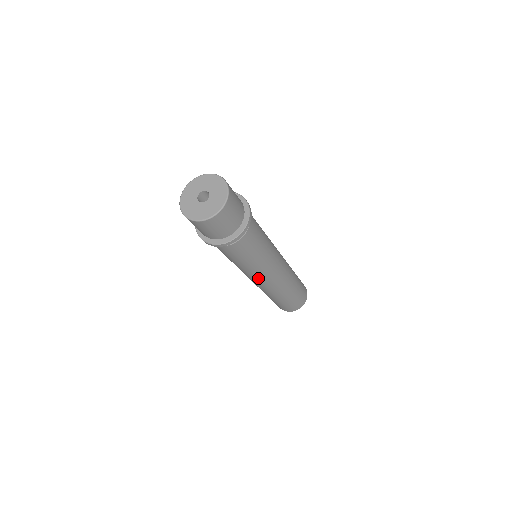
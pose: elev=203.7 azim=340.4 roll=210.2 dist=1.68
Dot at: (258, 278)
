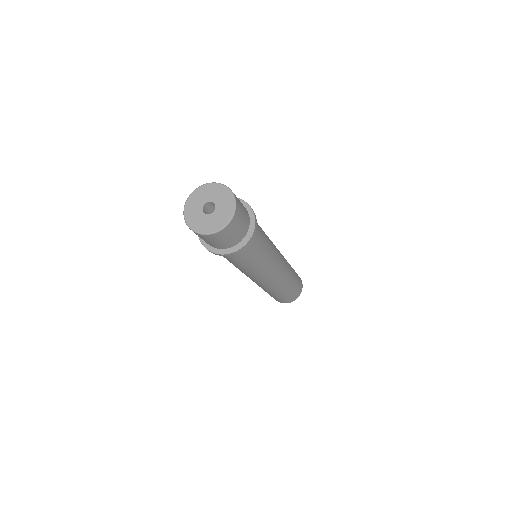
Dot at: occluded
